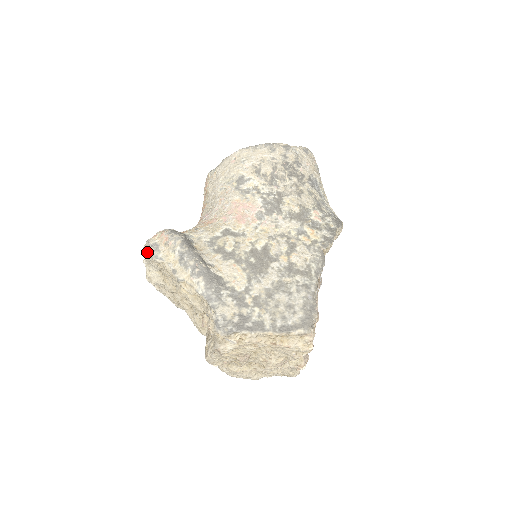
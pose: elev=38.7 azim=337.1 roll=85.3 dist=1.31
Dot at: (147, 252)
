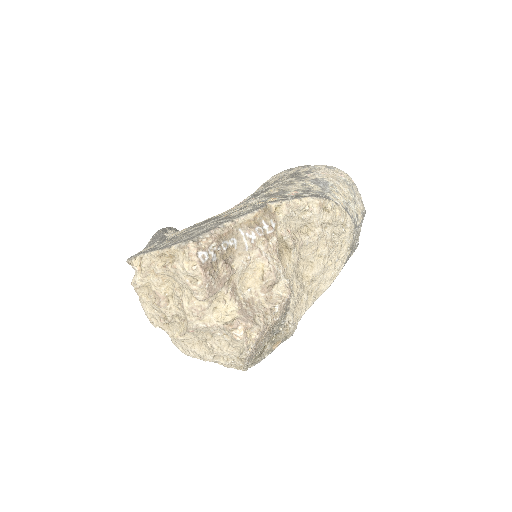
Dot at: occluded
